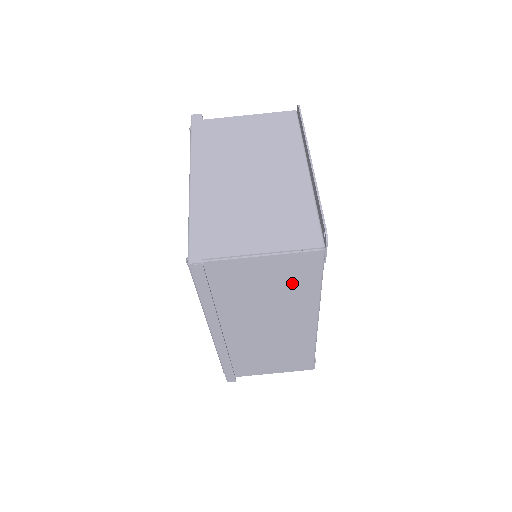
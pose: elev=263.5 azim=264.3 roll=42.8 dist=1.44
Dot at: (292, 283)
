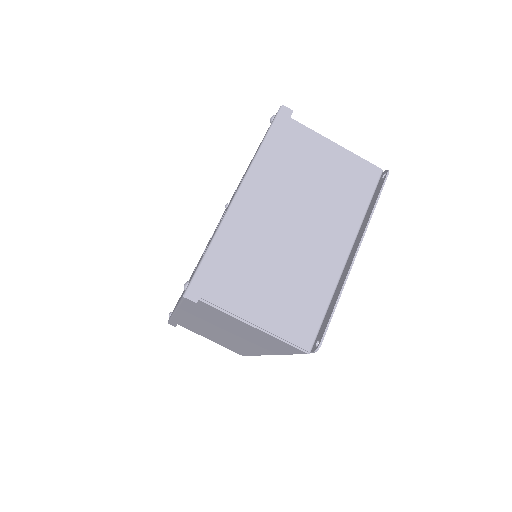
Dot at: (265, 342)
